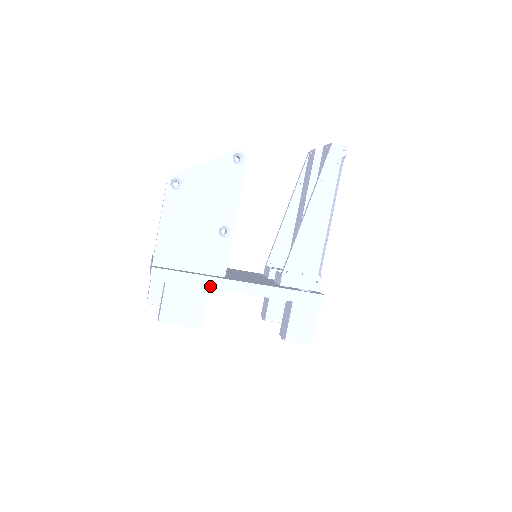
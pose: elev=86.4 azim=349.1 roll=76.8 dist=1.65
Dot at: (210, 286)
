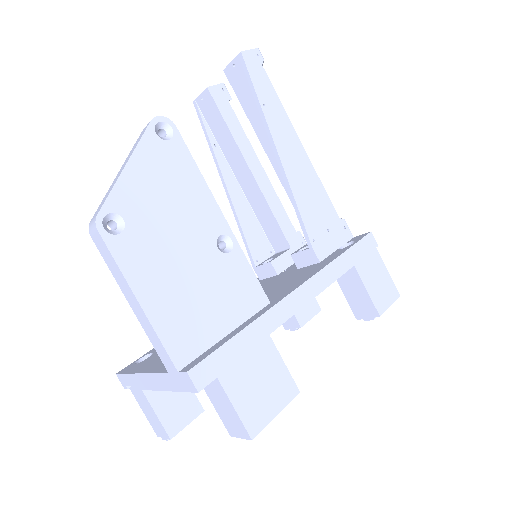
Dot at: (271, 327)
